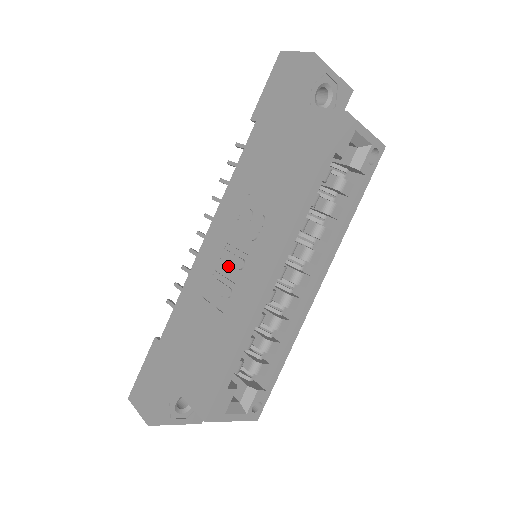
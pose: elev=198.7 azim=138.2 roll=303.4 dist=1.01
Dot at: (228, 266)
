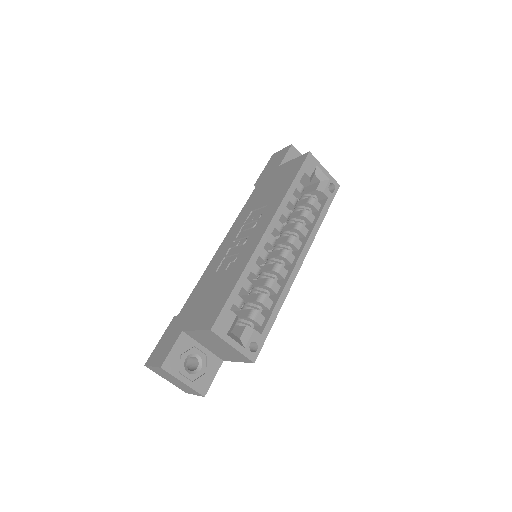
Dot at: (235, 248)
